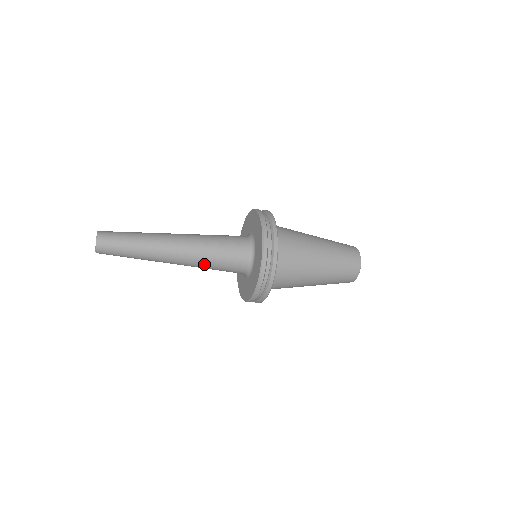
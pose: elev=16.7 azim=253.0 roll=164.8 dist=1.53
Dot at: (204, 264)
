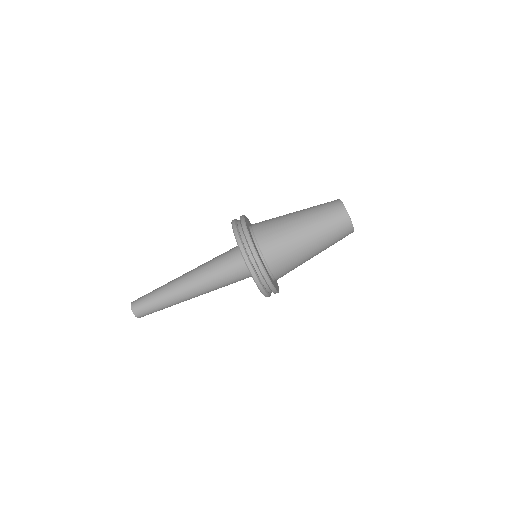
Dot at: (207, 271)
